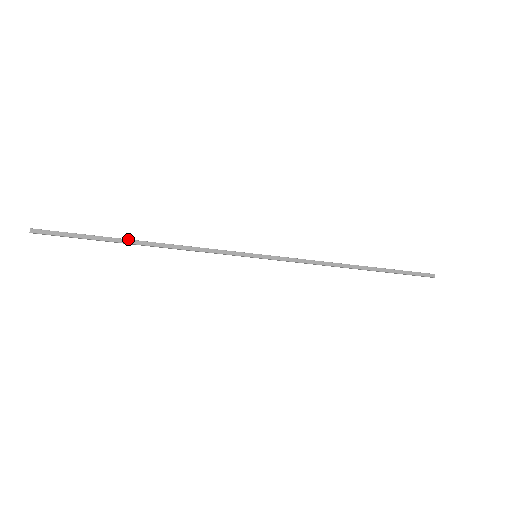
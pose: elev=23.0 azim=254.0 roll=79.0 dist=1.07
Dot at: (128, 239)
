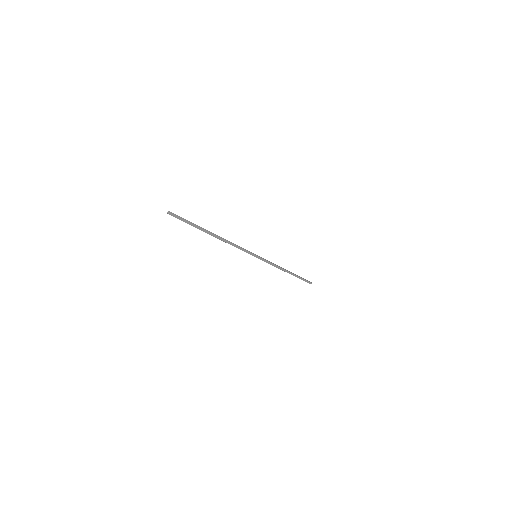
Dot at: (210, 232)
